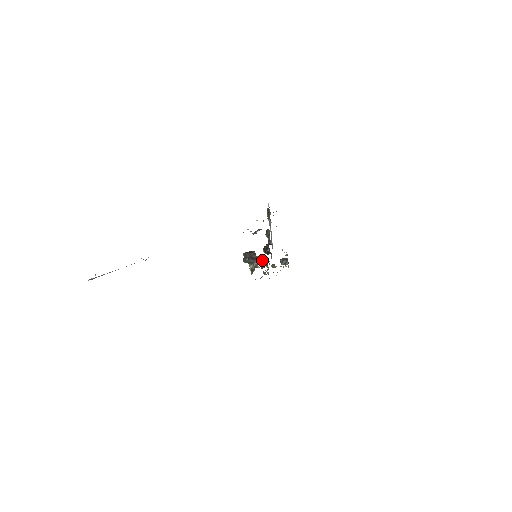
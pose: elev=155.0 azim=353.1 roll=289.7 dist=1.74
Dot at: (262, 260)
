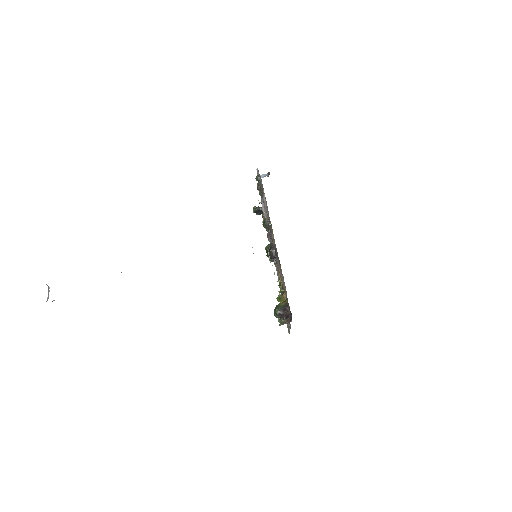
Dot at: (281, 291)
